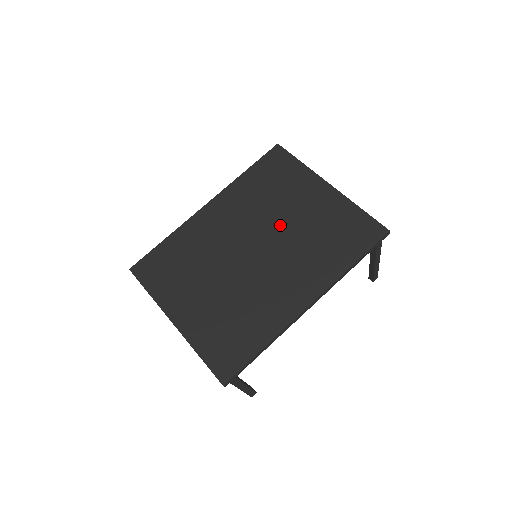
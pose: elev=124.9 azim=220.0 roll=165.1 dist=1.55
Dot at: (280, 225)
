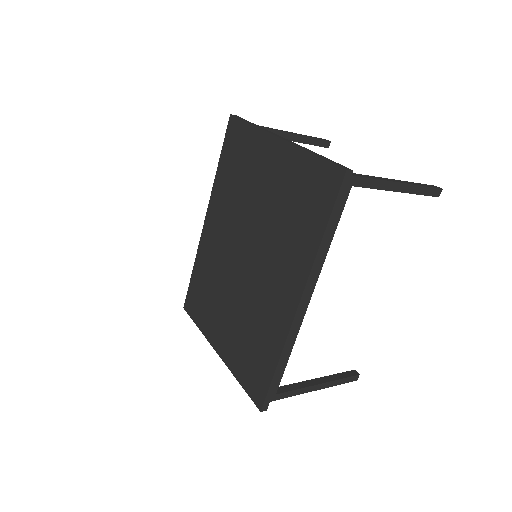
Dot at: (255, 215)
